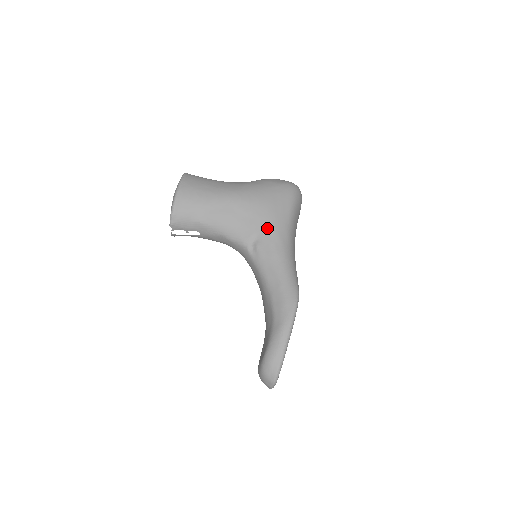
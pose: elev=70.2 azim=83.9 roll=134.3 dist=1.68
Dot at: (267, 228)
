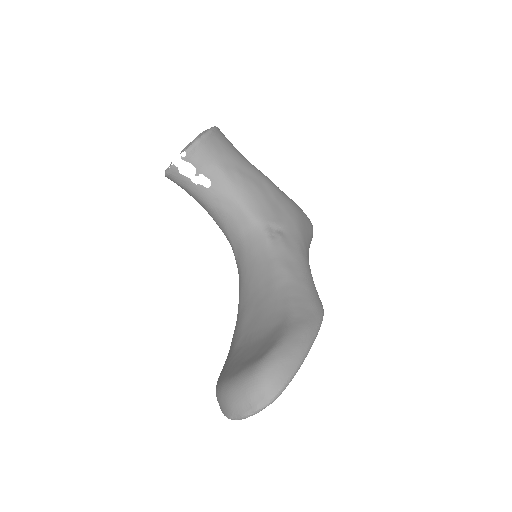
Dot at: (295, 227)
